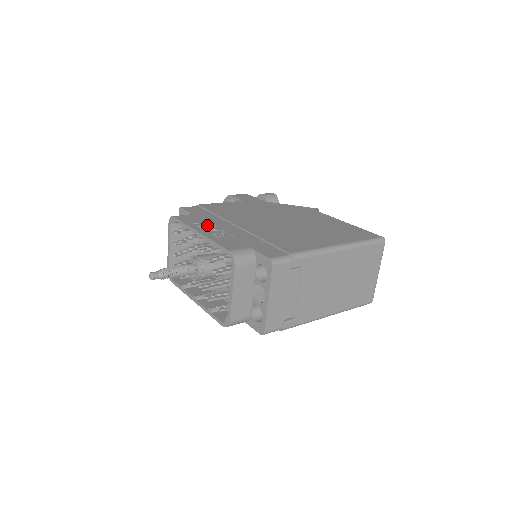
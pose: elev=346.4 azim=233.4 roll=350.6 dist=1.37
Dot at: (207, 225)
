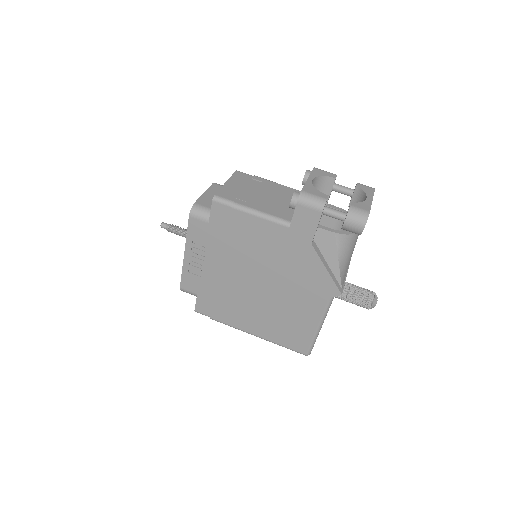
Dot at: (200, 249)
